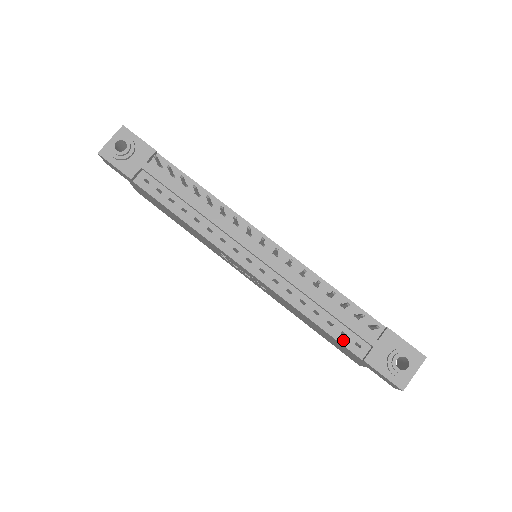
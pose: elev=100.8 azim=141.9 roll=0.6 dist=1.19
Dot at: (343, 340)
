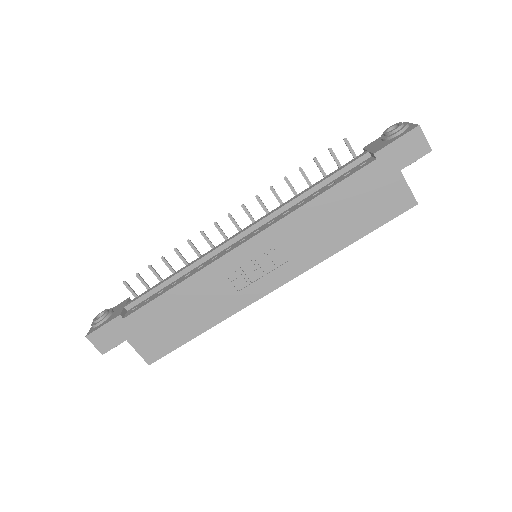
Dot at: (350, 174)
